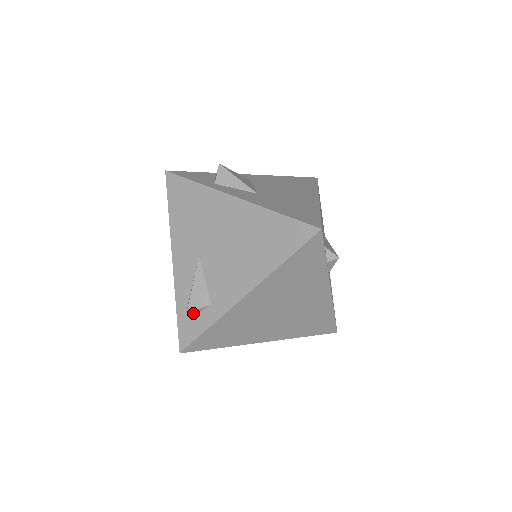
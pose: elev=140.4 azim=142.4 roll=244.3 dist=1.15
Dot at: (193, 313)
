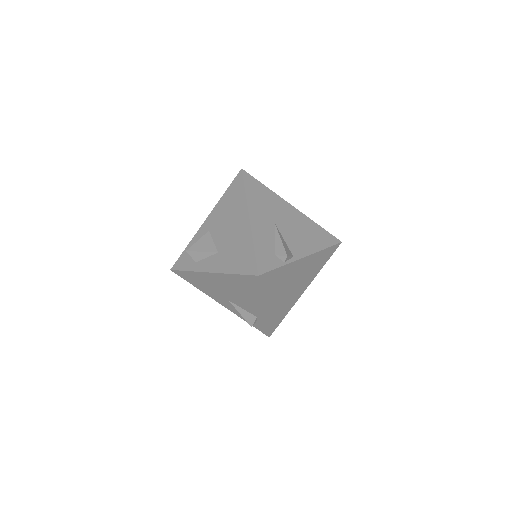
Dot at: occluded
